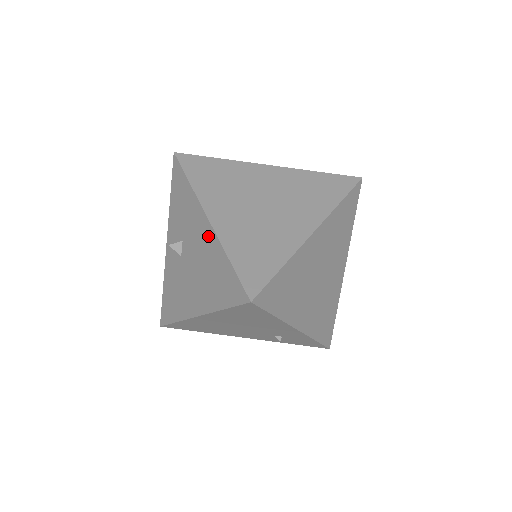
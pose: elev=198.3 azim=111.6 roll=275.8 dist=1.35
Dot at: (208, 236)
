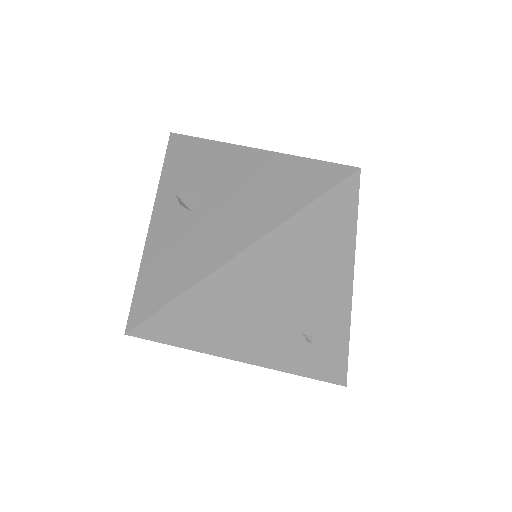
Dot at: (255, 160)
